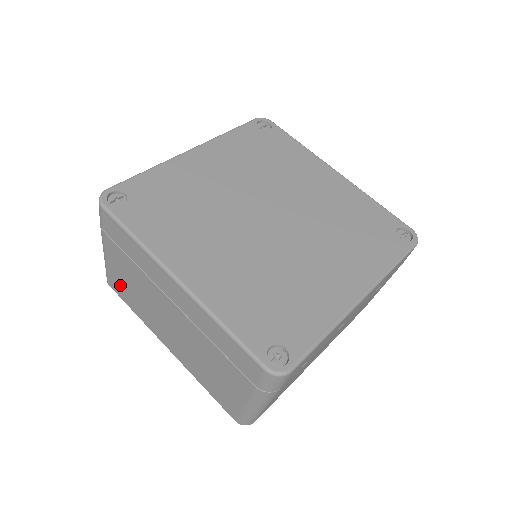
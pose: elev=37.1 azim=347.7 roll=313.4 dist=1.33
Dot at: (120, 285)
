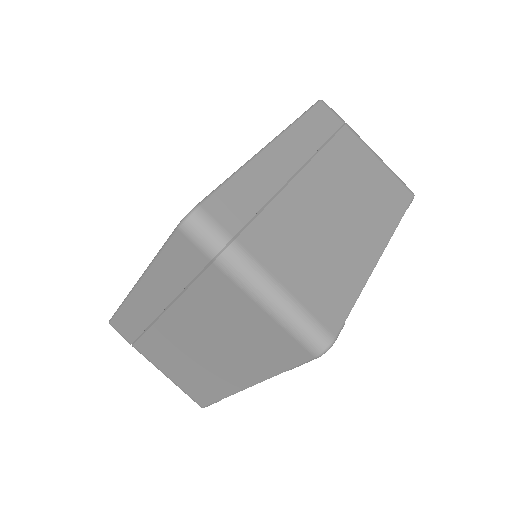
Dot at: (190, 386)
